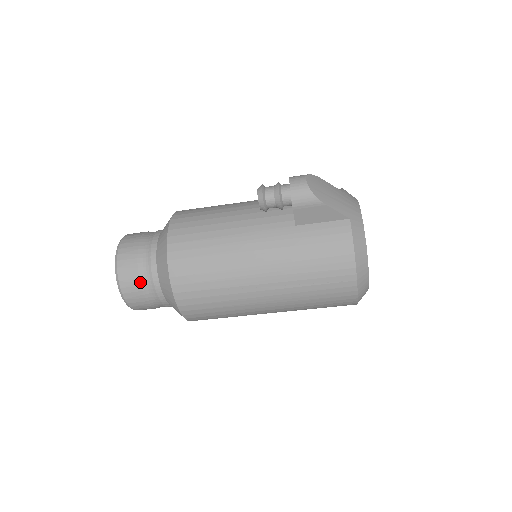
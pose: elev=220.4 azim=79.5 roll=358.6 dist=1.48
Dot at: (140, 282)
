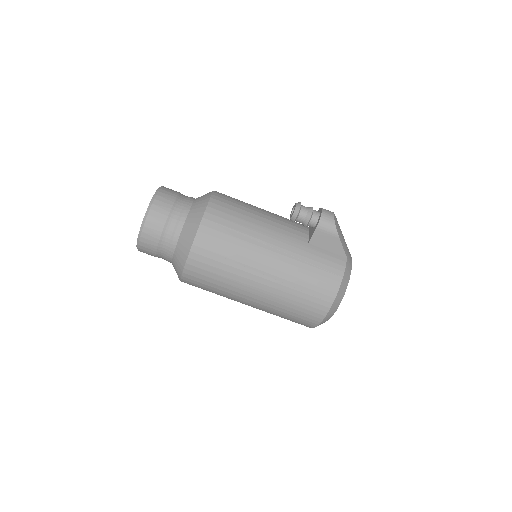
Dot at: (165, 224)
